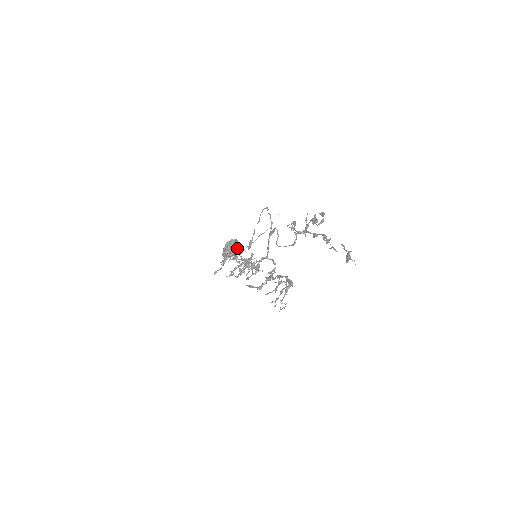
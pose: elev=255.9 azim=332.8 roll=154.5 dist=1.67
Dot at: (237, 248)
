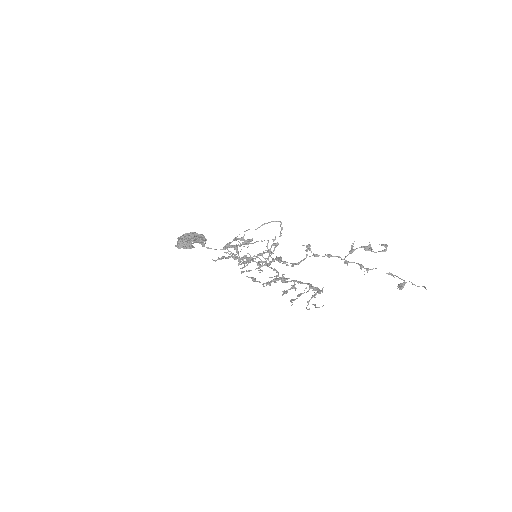
Dot at: (202, 243)
